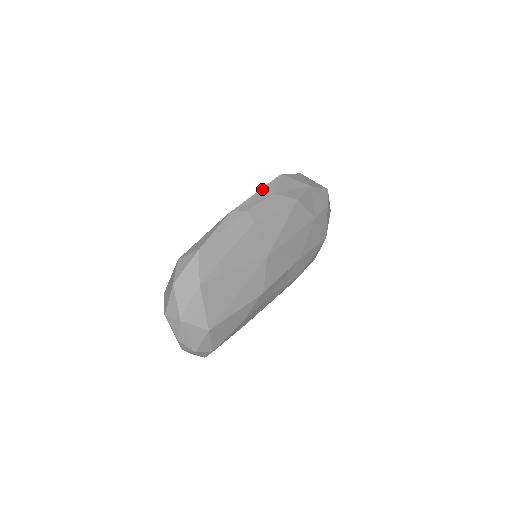
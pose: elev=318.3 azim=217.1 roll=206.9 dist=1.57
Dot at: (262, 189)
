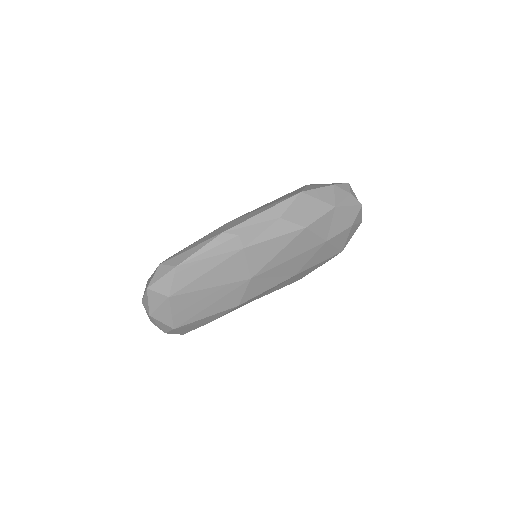
Dot at: (269, 209)
